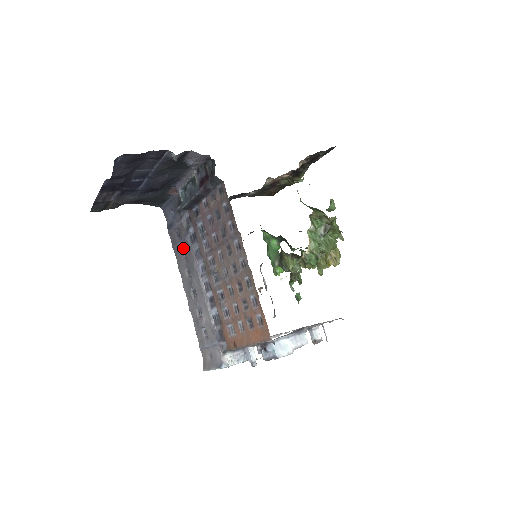
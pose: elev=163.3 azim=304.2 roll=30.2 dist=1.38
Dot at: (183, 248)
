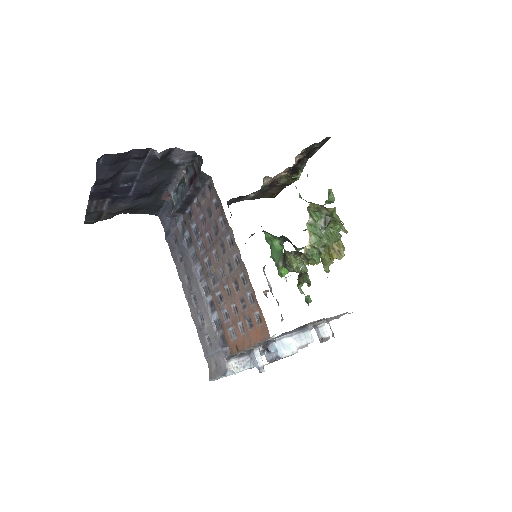
Dot at: (181, 254)
